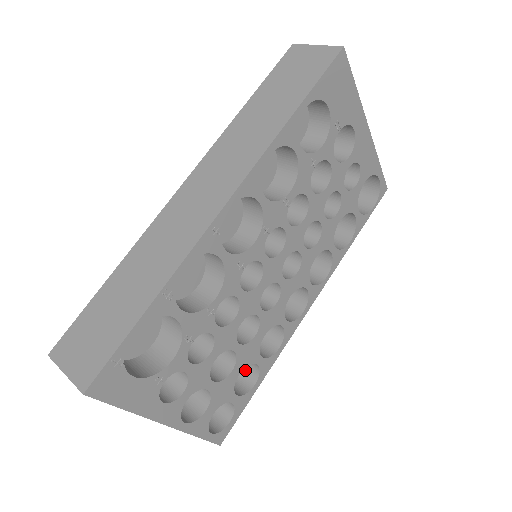
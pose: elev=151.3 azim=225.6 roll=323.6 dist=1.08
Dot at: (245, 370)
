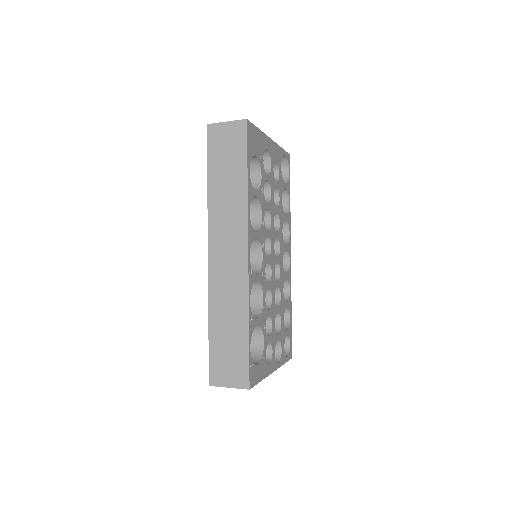
Dot at: occluded
